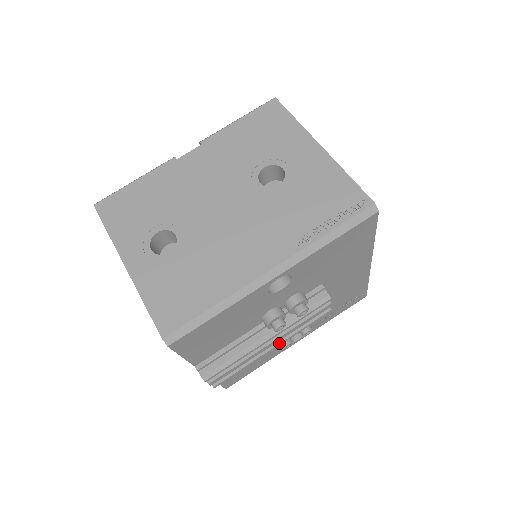
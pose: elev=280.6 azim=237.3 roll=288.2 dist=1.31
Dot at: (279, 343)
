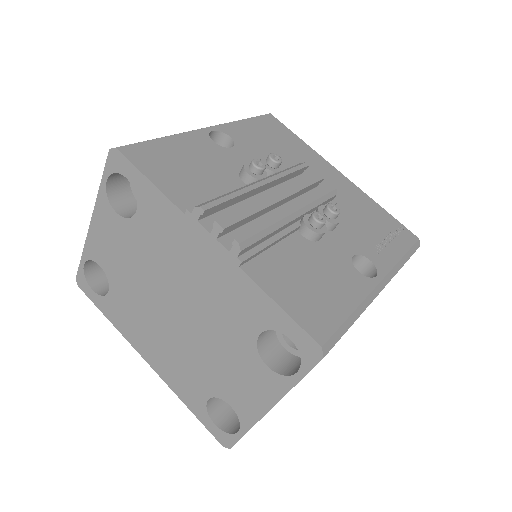
Dot at: (295, 206)
